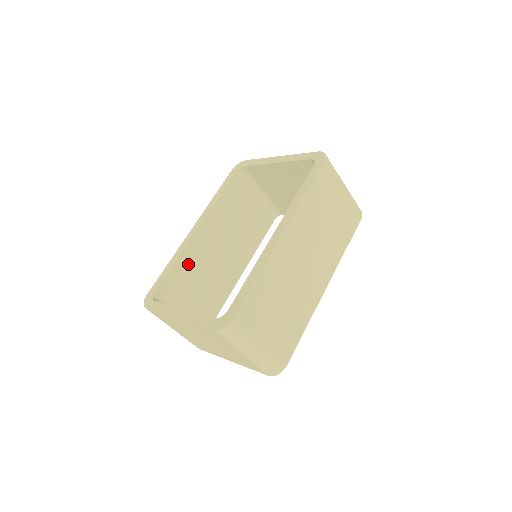
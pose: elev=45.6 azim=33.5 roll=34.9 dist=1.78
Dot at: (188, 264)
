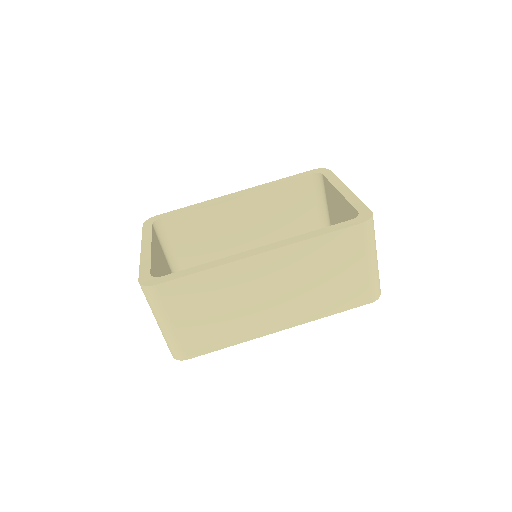
Dot at: (207, 218)
